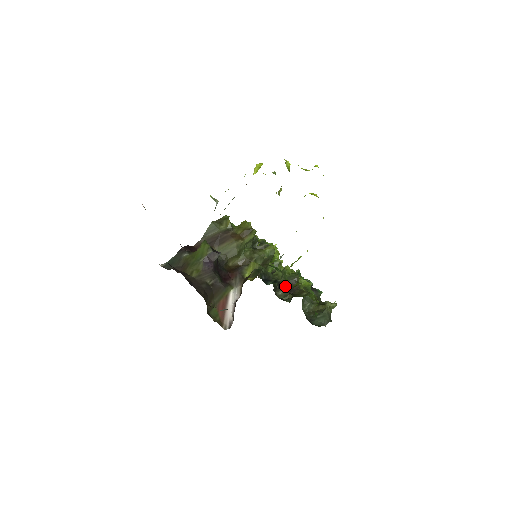
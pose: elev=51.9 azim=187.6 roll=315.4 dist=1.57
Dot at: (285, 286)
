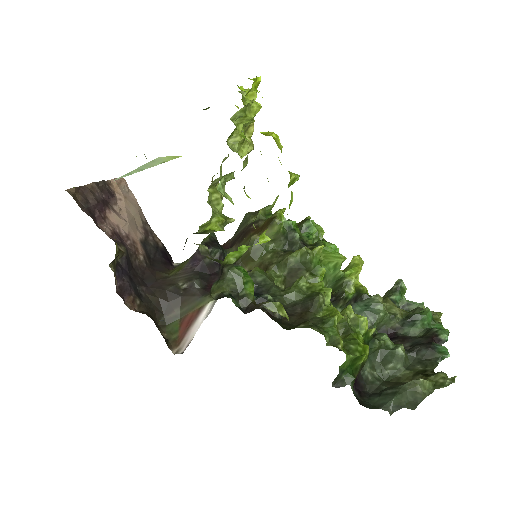
Dot at: (224, 296)
